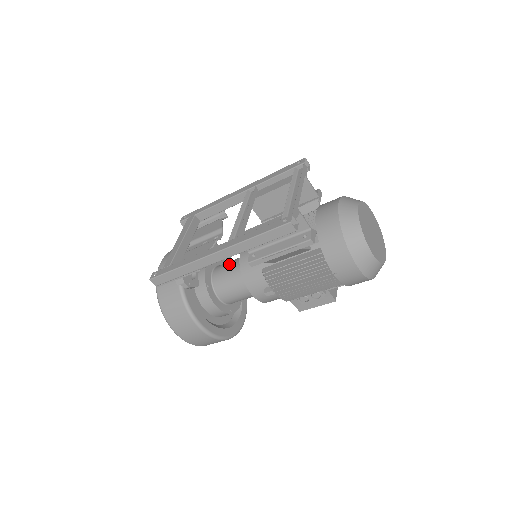
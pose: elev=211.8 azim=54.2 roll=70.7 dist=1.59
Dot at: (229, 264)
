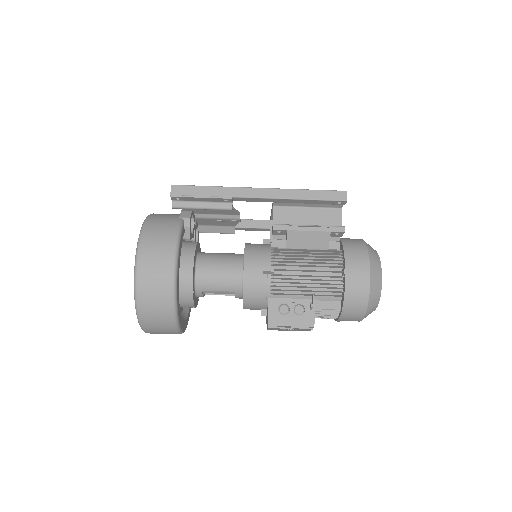
Dot at: occluded
